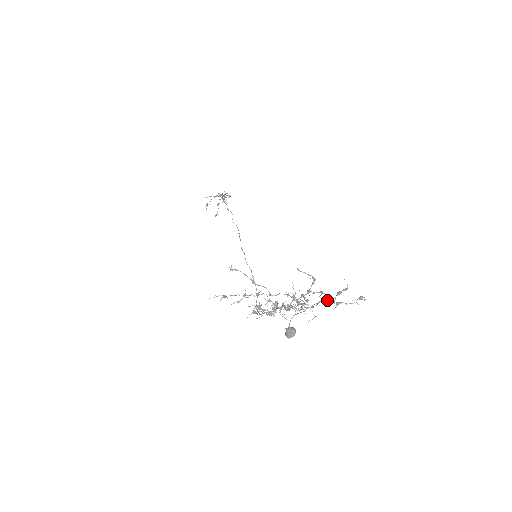
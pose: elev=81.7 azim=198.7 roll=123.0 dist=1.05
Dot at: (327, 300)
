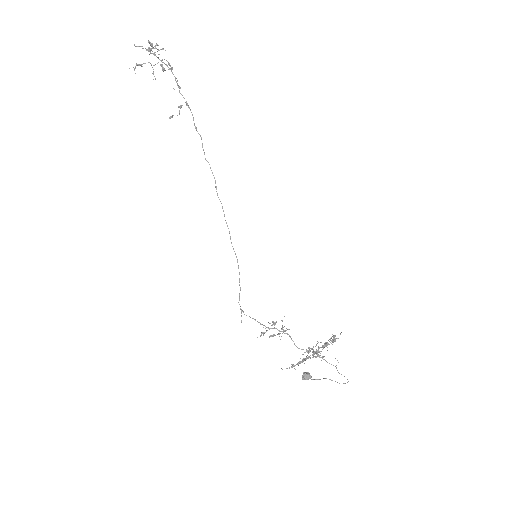
Dot at: occluded
